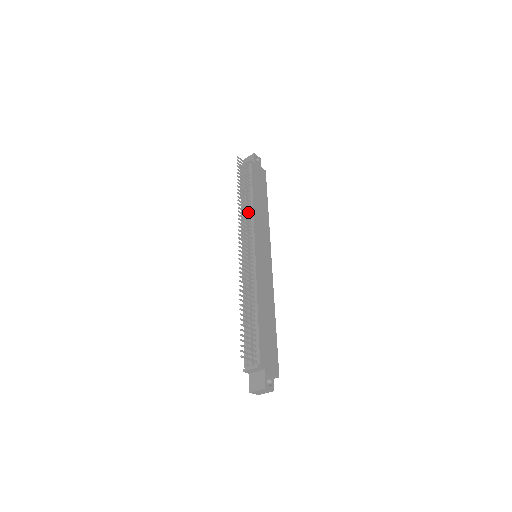
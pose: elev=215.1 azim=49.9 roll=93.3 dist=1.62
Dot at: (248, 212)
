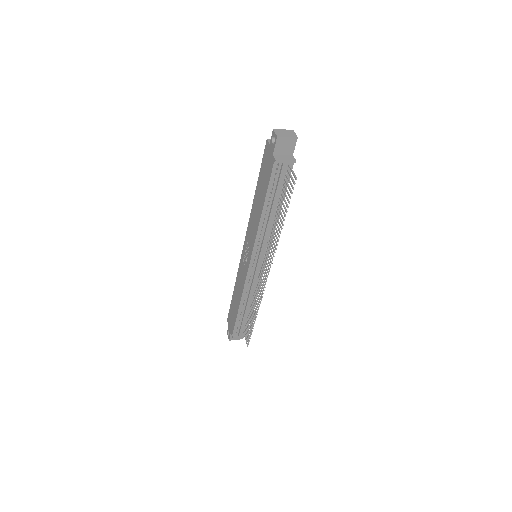
Dot at: (270, 226)
